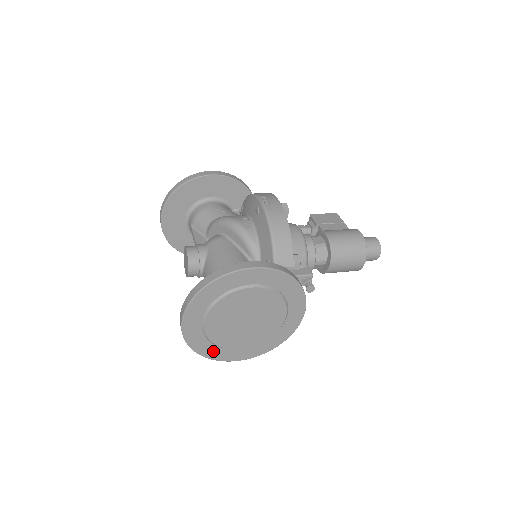
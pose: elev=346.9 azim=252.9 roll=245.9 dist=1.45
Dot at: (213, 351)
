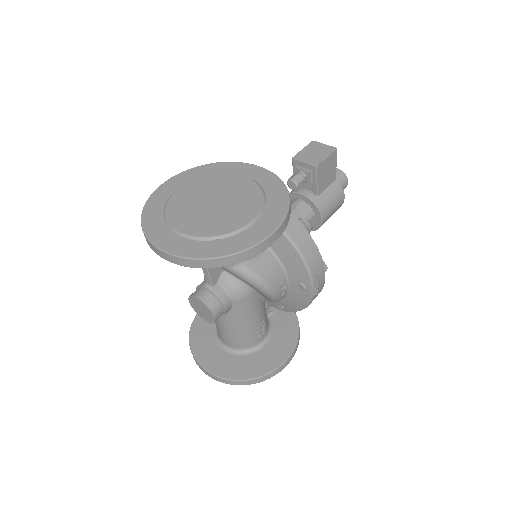
Dot at: occluded
